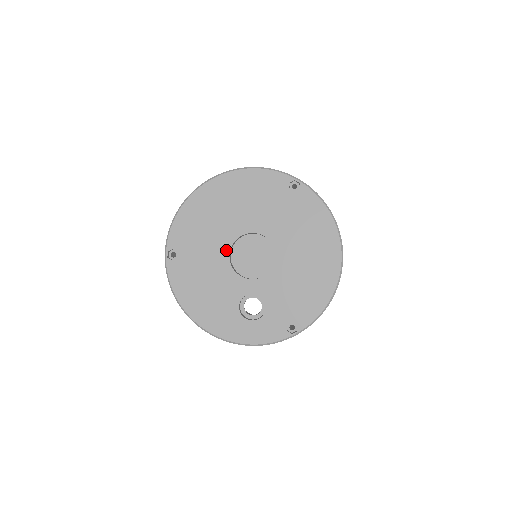
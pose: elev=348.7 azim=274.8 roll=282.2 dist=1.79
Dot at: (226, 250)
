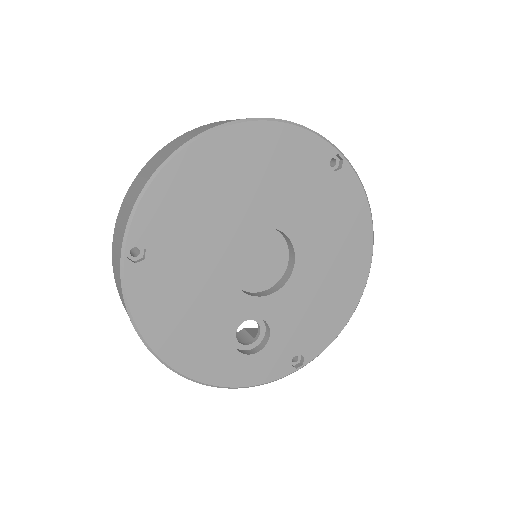
Dot at: (227, 251)
